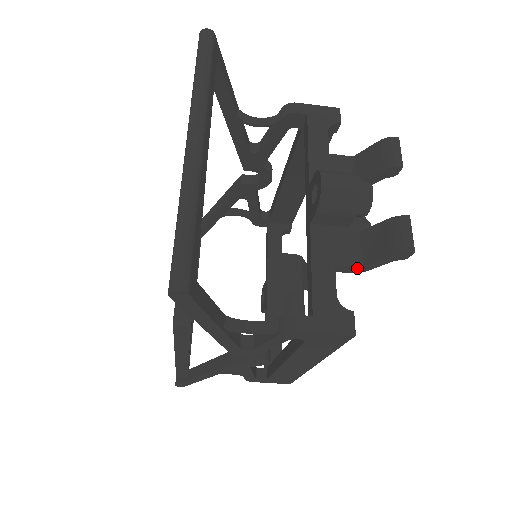
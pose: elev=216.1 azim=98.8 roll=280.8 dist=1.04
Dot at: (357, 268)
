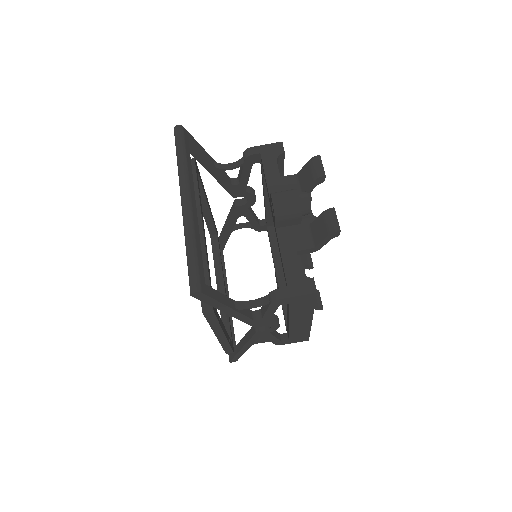
Dot at: (312, 249)
